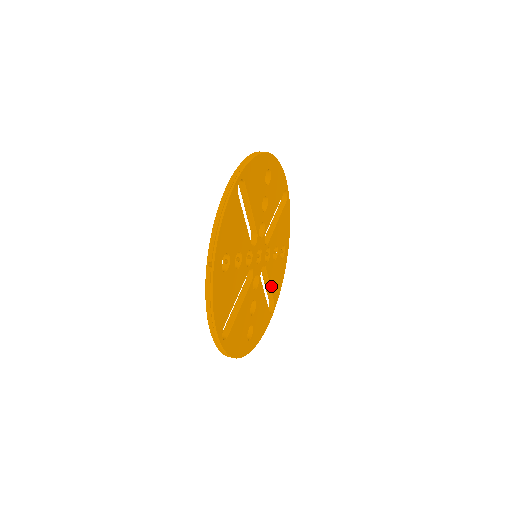
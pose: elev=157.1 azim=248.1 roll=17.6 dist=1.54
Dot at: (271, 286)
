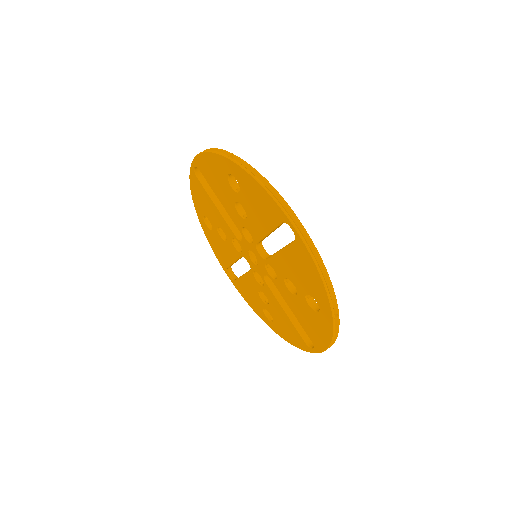
Dot at: occluded
